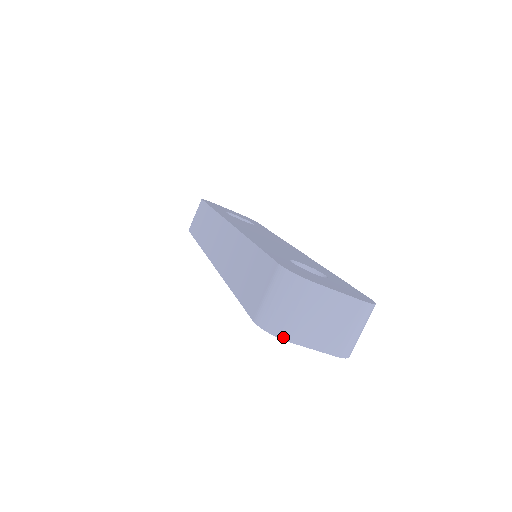
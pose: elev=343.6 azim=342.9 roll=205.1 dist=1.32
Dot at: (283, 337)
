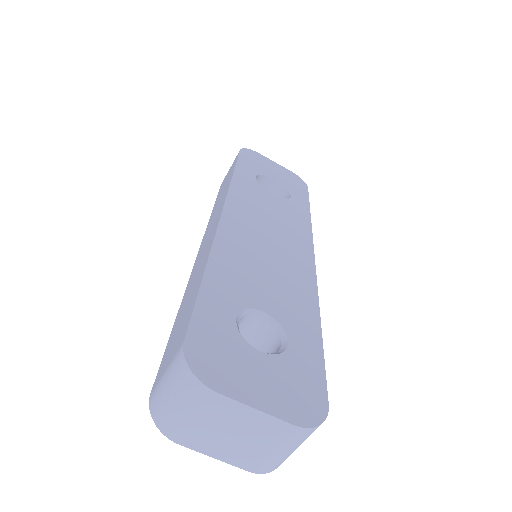
Dot at: (170, 437)
